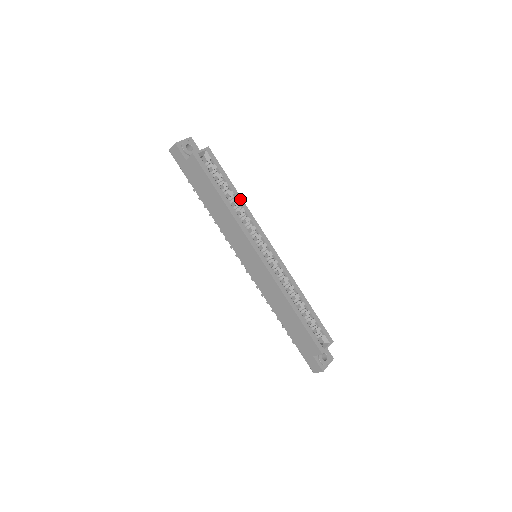
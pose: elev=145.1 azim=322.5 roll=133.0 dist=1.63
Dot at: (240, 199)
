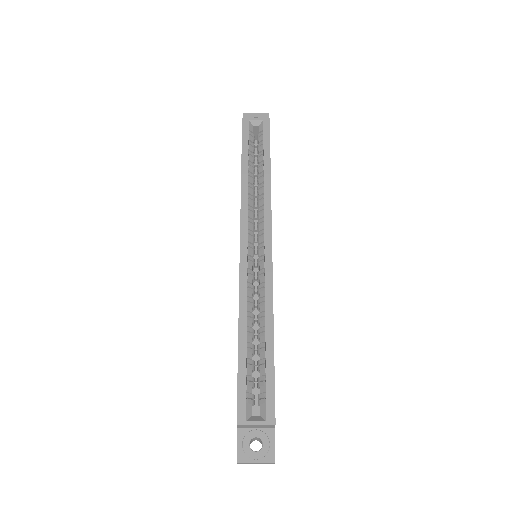
Dot at: (268, 178)
